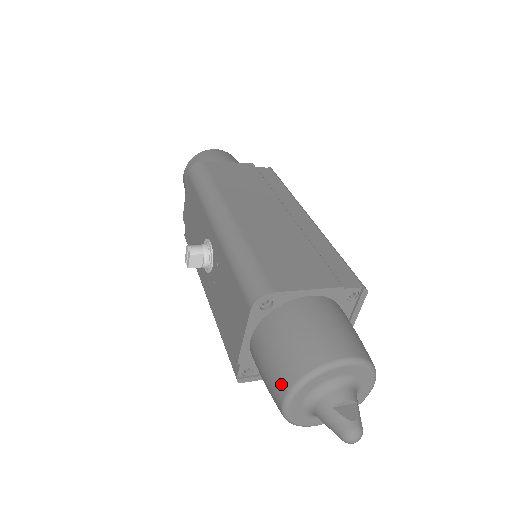
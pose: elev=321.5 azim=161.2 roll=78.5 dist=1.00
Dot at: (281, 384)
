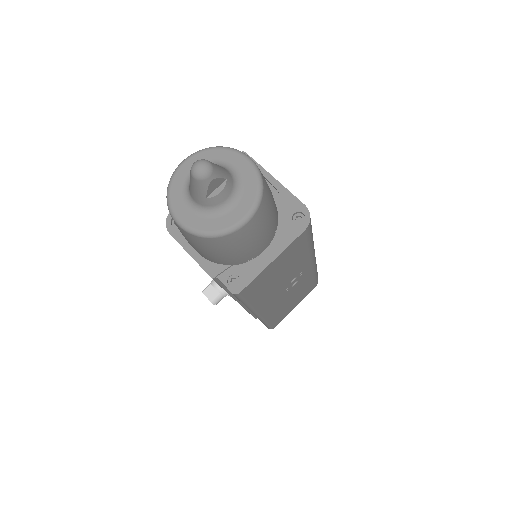
Dot at: (174, 221)
